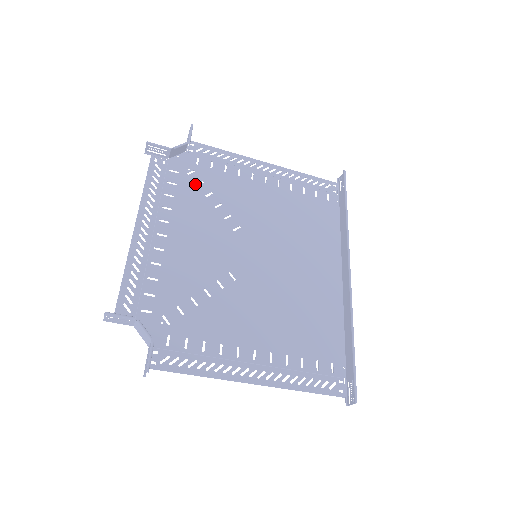
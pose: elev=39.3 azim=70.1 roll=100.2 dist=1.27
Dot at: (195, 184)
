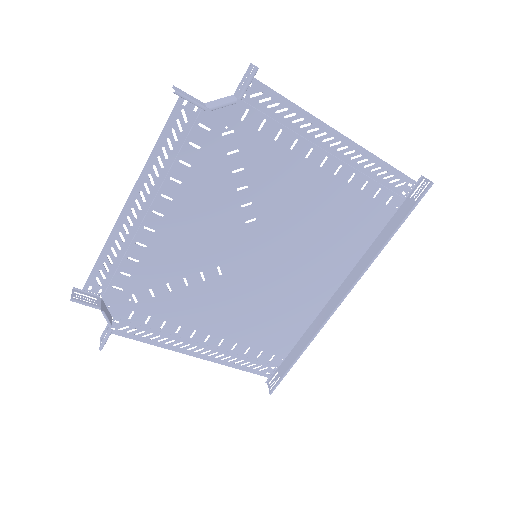
Dot at: (226, 152)
